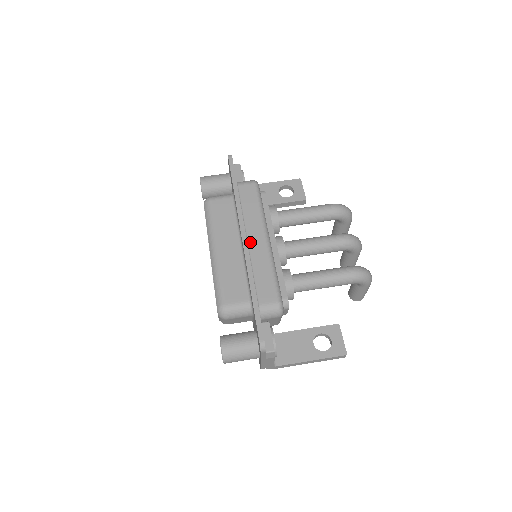
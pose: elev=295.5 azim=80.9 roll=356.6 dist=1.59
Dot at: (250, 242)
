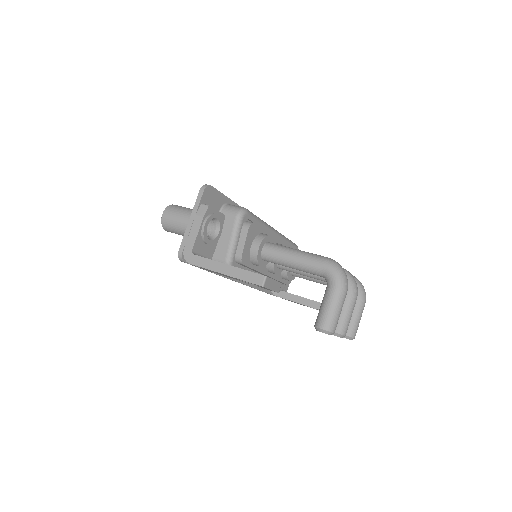
Dot at: occluded
